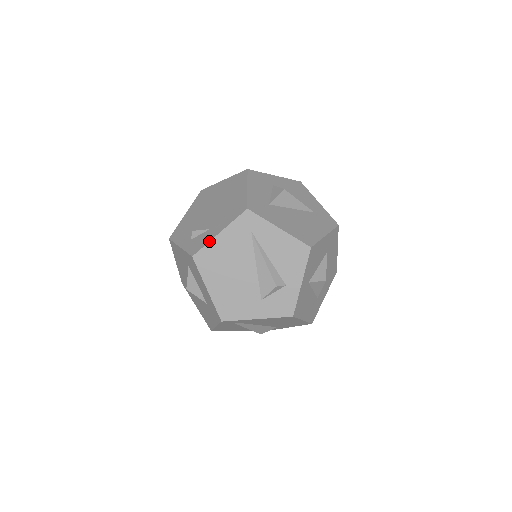
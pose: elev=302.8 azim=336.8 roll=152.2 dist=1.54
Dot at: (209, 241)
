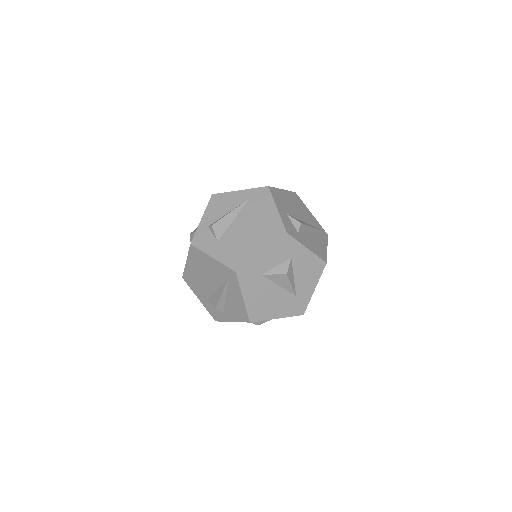
Dot at: (204, 252)
